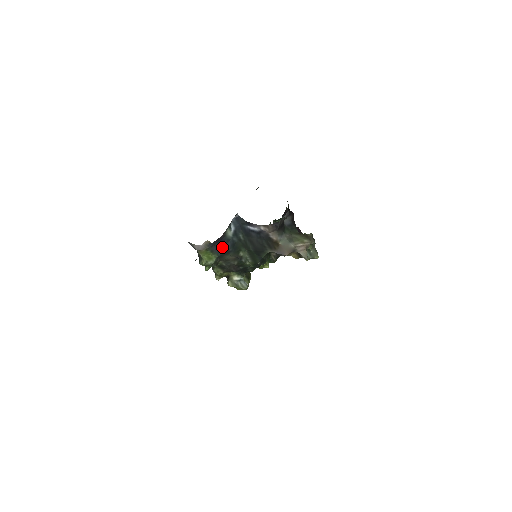
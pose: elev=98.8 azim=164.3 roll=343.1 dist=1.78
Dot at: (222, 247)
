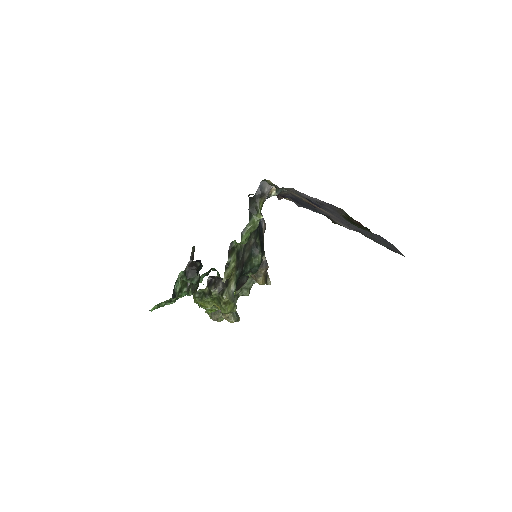
Dot at: occluded
